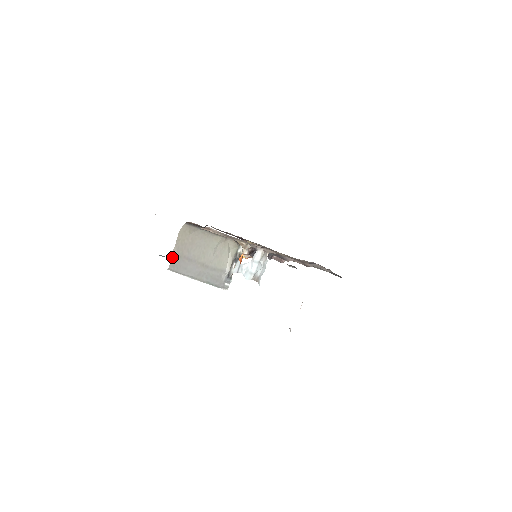
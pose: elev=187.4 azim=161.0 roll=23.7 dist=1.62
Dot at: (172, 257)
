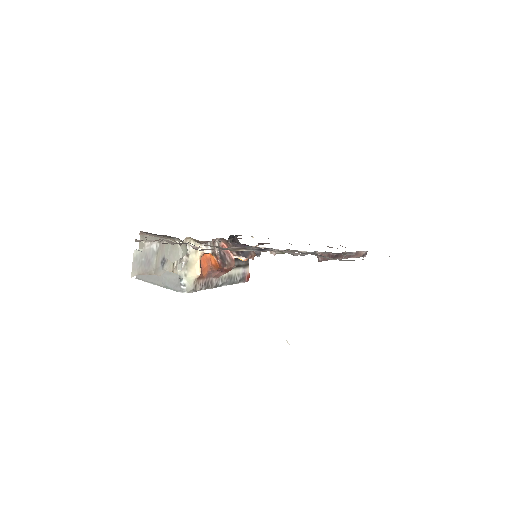
Dot at: occluded
